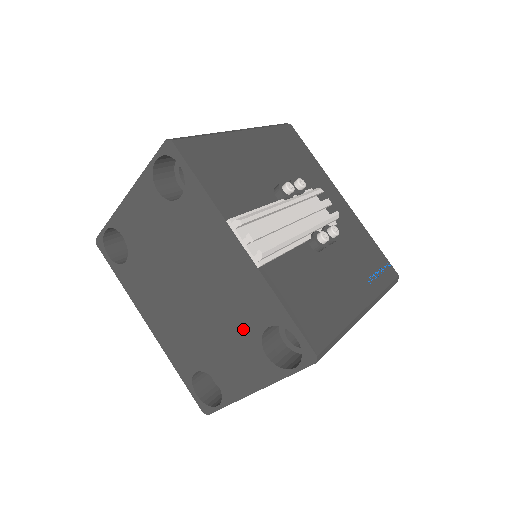
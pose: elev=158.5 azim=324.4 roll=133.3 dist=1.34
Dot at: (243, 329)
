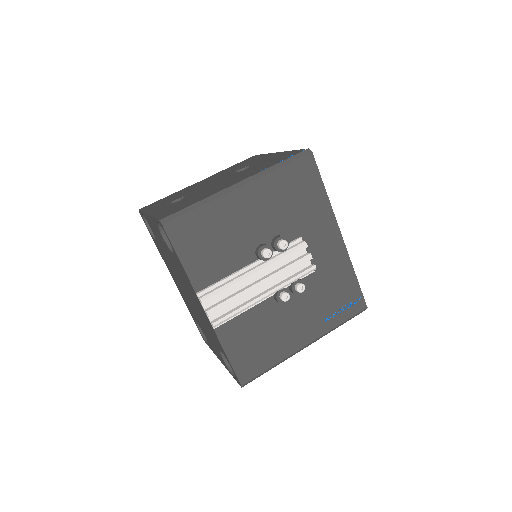
Dot at: occluded
